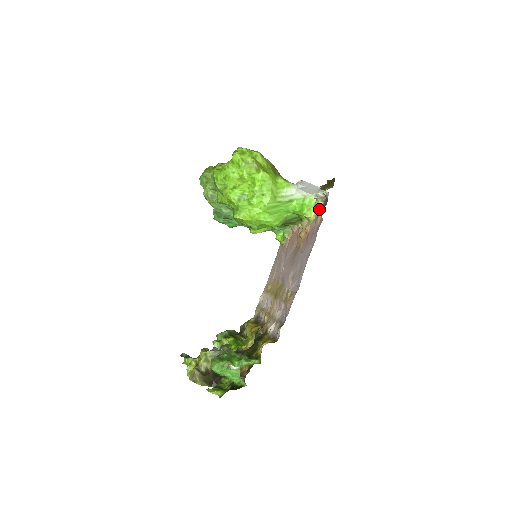
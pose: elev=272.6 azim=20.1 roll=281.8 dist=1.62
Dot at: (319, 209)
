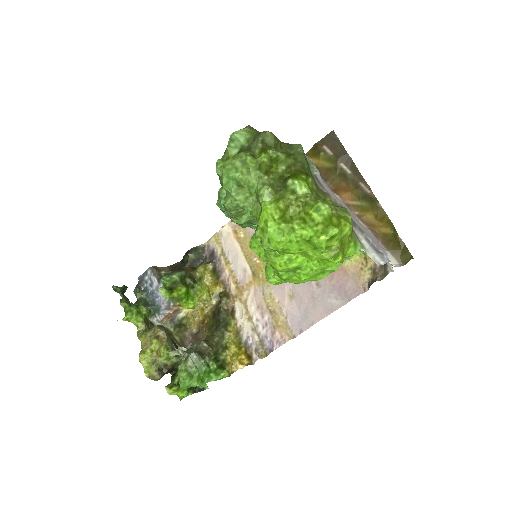
Dot at: (367, 261)
